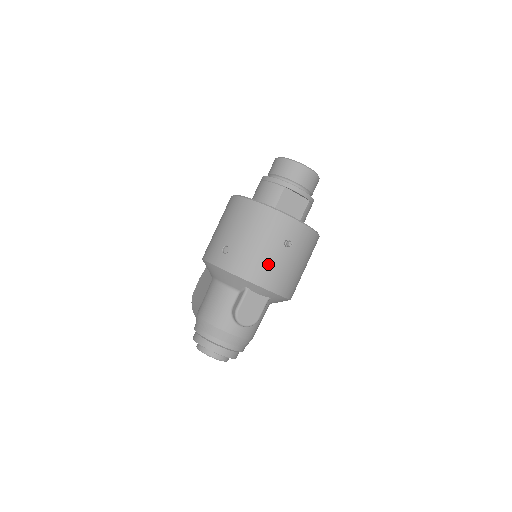
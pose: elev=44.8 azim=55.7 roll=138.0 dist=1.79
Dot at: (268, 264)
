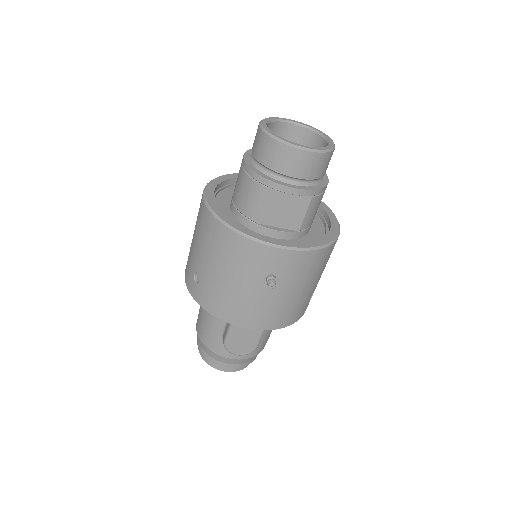
Dot at: (248, 304)
